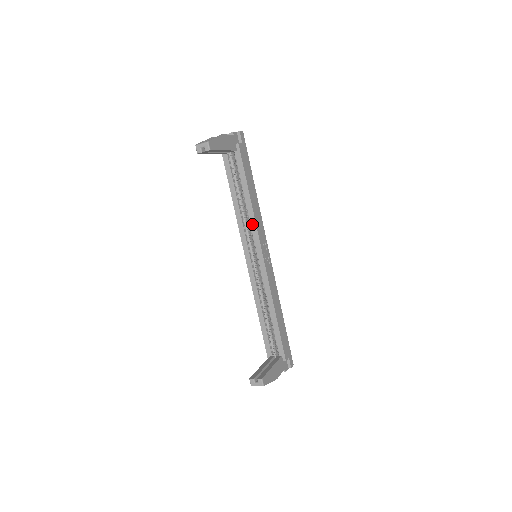
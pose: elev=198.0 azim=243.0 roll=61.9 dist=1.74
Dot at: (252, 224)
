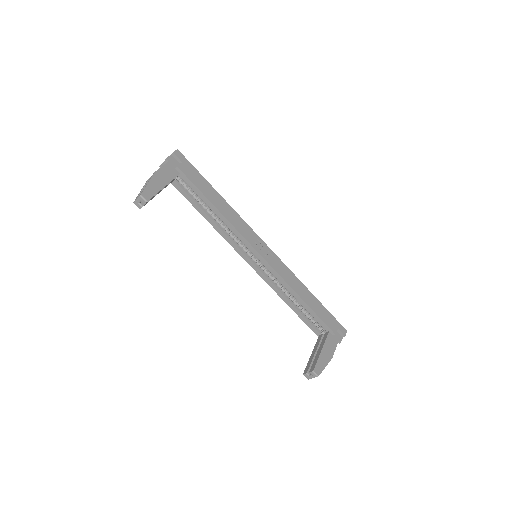
Dot at: (234, 232)
